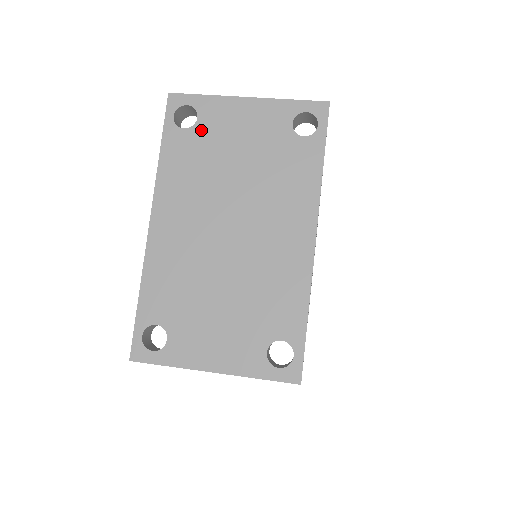
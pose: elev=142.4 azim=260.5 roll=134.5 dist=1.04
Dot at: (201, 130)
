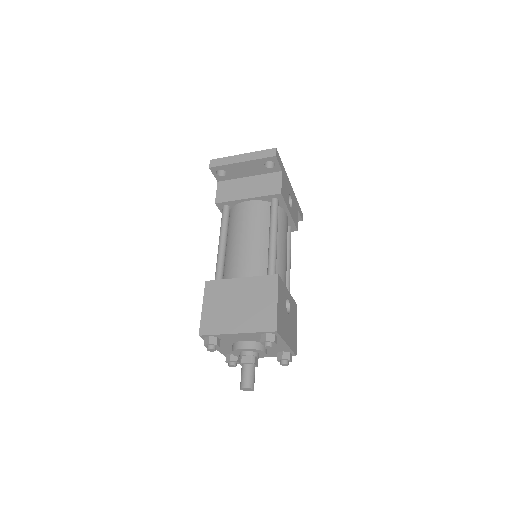
Dot at: occluded
